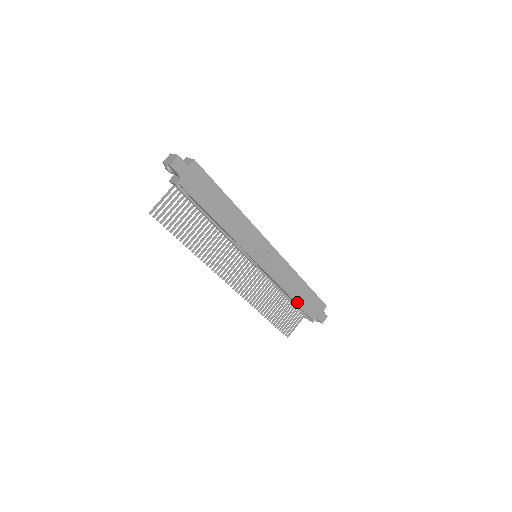
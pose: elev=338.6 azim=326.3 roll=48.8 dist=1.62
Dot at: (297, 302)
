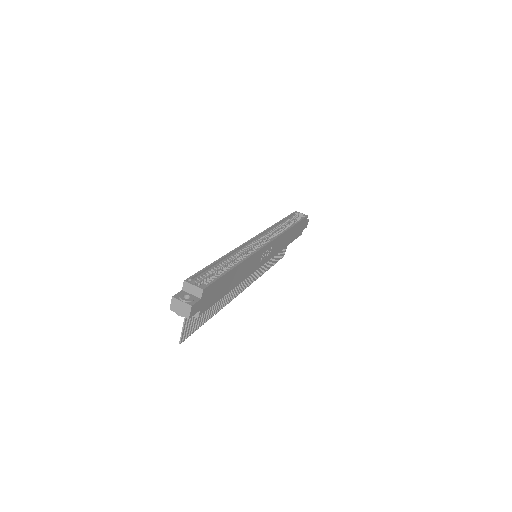
Dot at: (290, 242)
